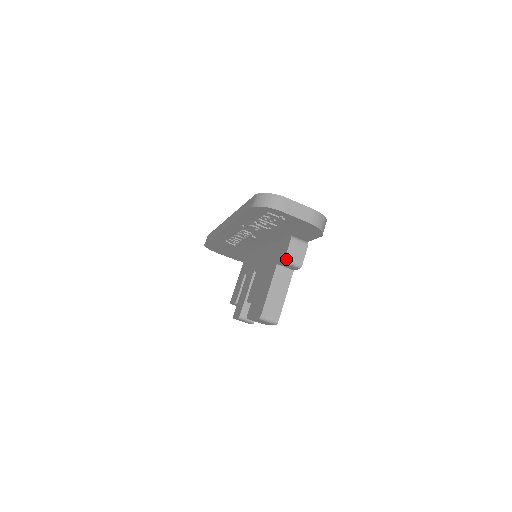
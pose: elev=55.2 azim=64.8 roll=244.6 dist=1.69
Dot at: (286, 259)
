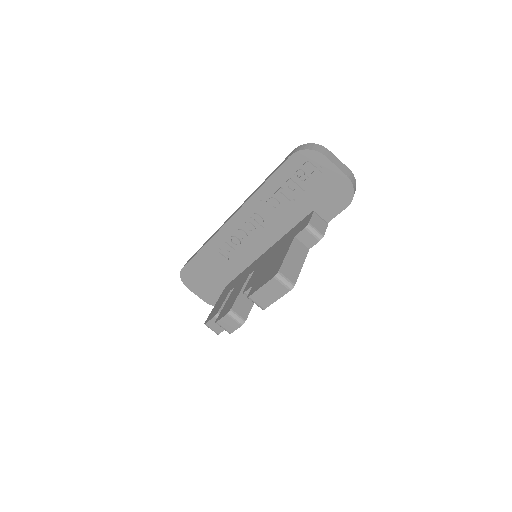
Dot at: (309, 225)
